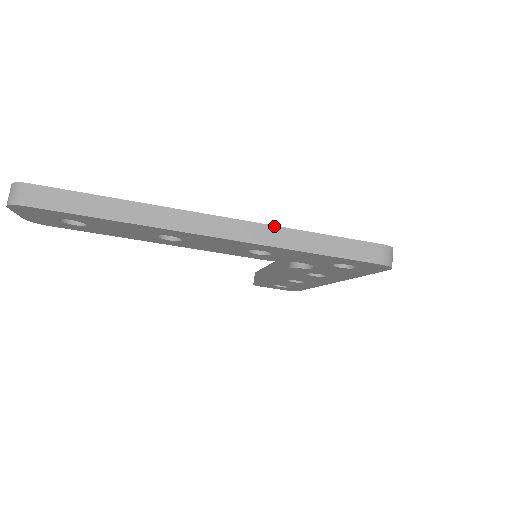
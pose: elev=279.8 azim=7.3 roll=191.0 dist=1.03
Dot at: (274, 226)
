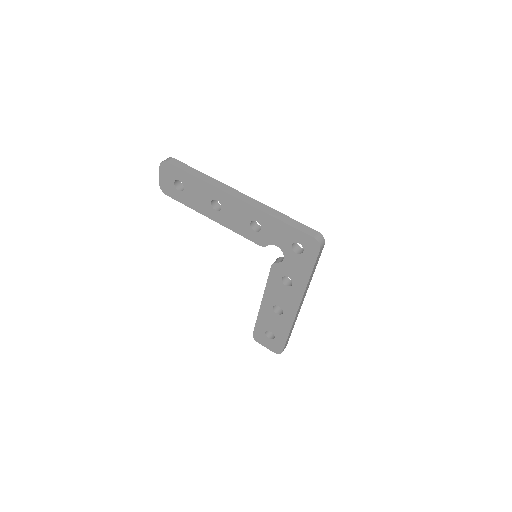
Dot at: (266, 205)
